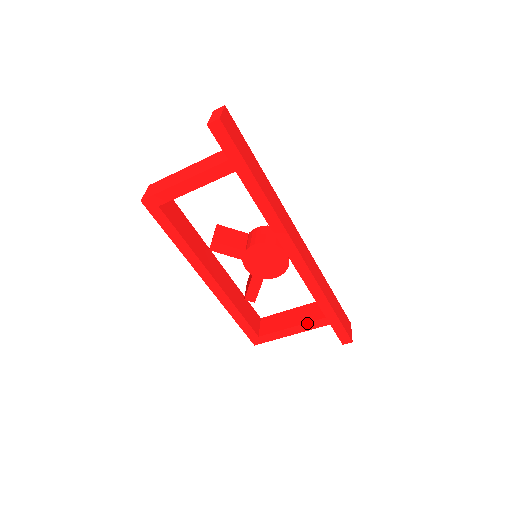
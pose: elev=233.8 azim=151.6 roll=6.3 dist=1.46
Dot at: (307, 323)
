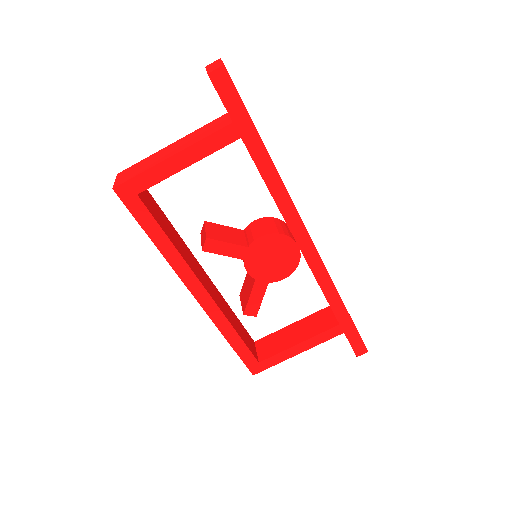
Dot at: (317, 335)
